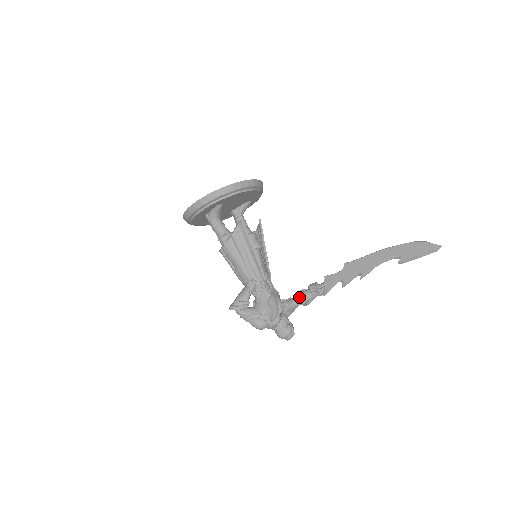
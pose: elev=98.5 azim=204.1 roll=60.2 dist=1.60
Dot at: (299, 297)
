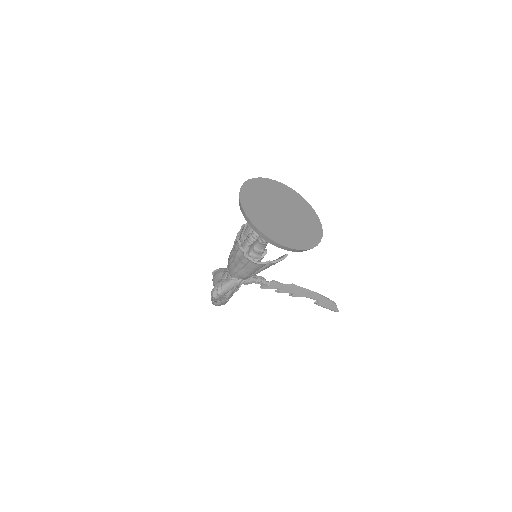
Dot at: (247, 282)
